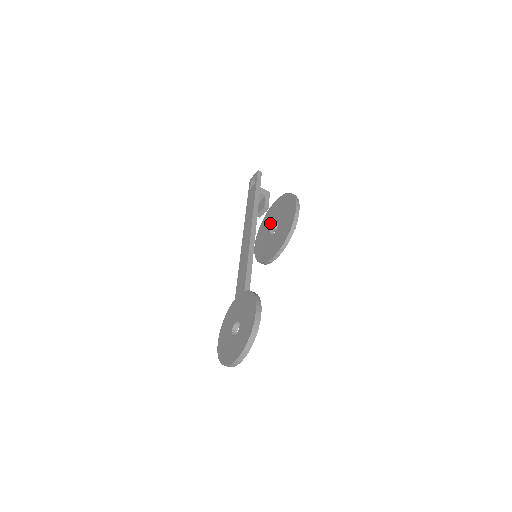
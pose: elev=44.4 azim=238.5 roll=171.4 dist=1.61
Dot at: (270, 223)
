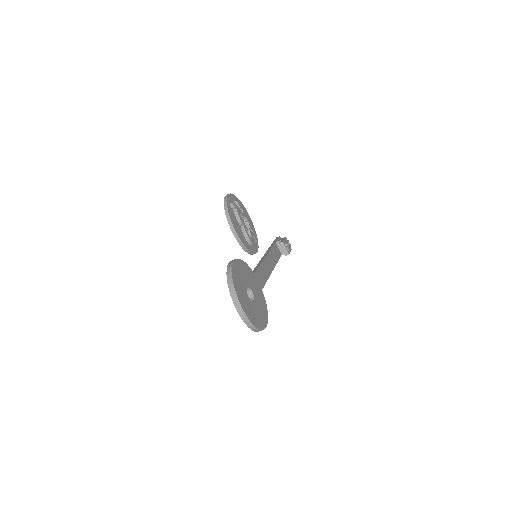
Dot at: occluded
